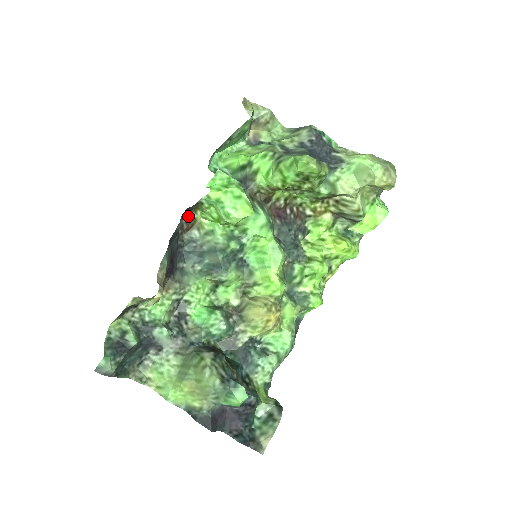
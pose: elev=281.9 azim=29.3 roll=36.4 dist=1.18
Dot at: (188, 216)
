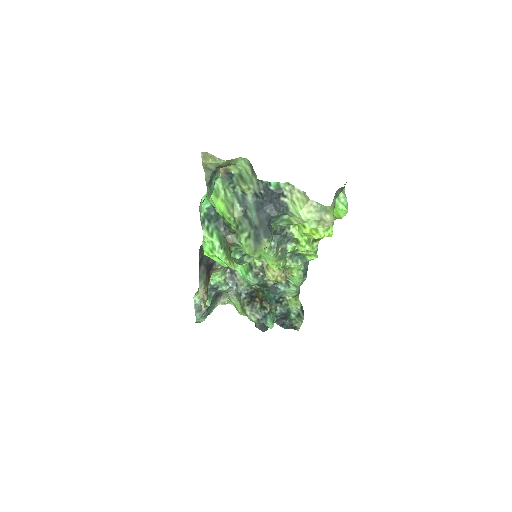
Dot at: occluded
